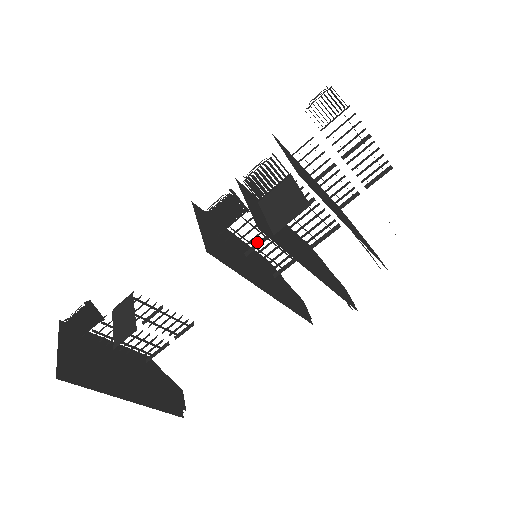
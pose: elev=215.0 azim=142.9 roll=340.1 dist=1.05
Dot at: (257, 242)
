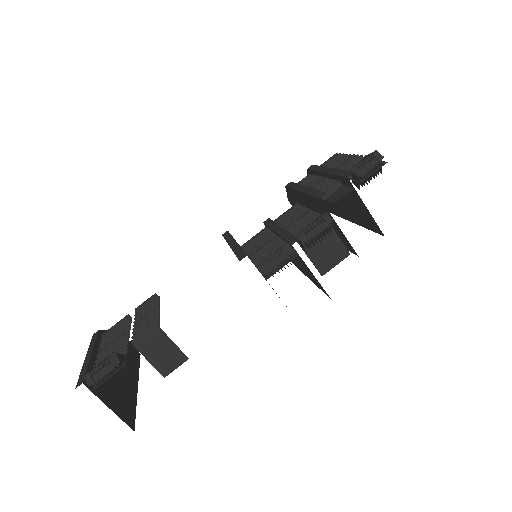
Dot at: (261, 248)
